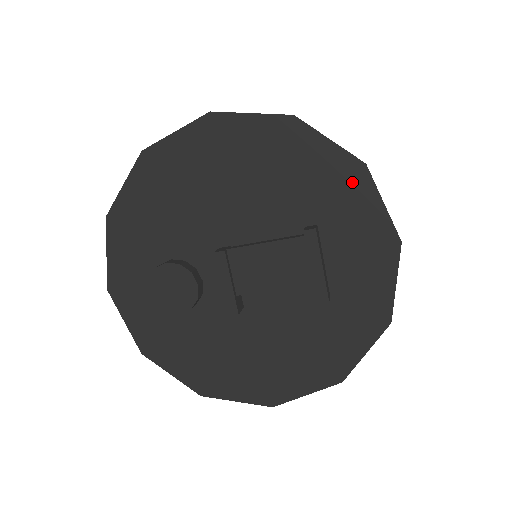
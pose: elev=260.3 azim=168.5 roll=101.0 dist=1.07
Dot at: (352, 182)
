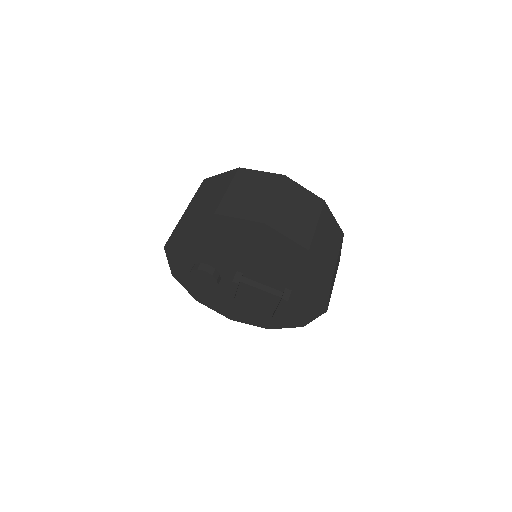
Dot at: (320, 285)
